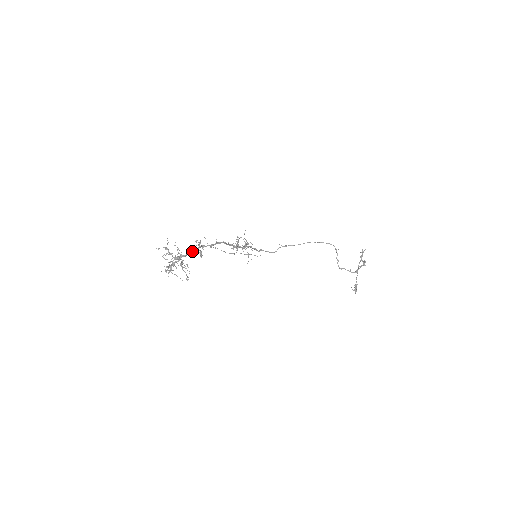
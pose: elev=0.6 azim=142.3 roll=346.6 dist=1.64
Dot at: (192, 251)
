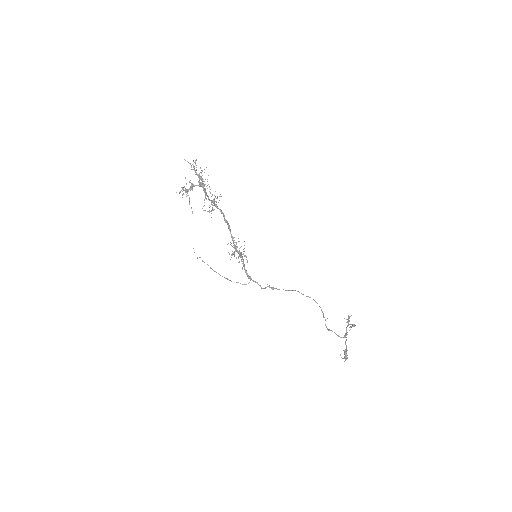
Dot at: (208, 196)
